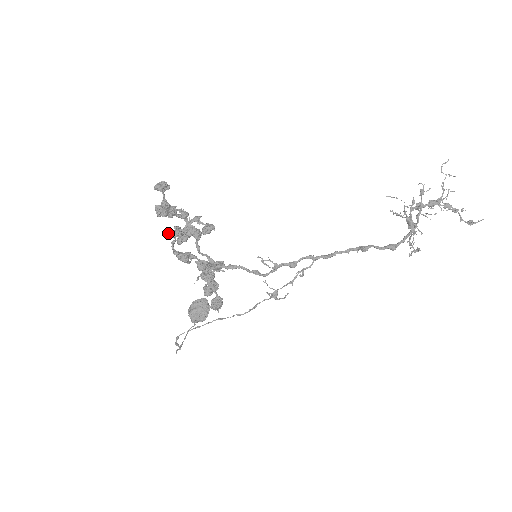
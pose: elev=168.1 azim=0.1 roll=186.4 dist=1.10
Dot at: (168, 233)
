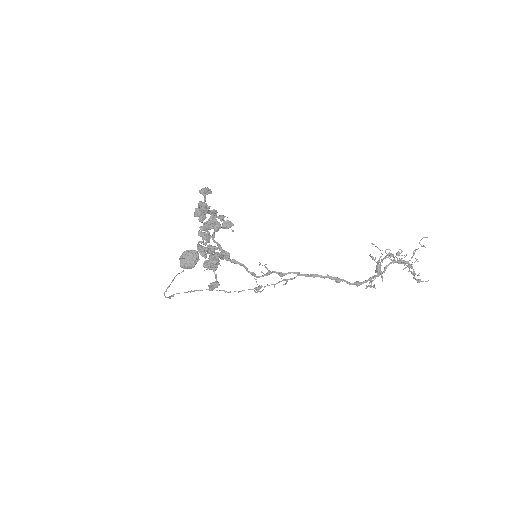
Dot at: (199, 234)
